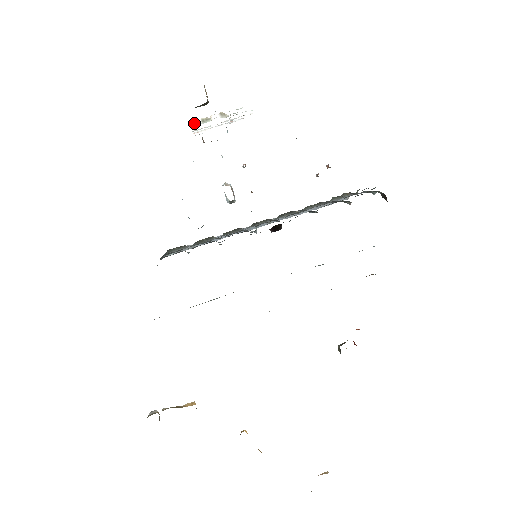
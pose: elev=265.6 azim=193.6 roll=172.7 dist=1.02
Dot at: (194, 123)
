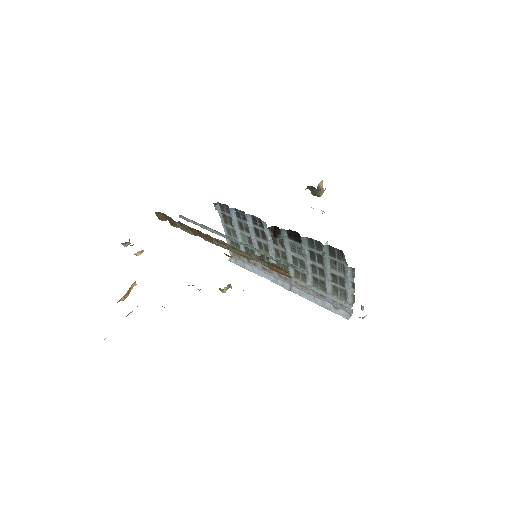
Dot at: occluded
